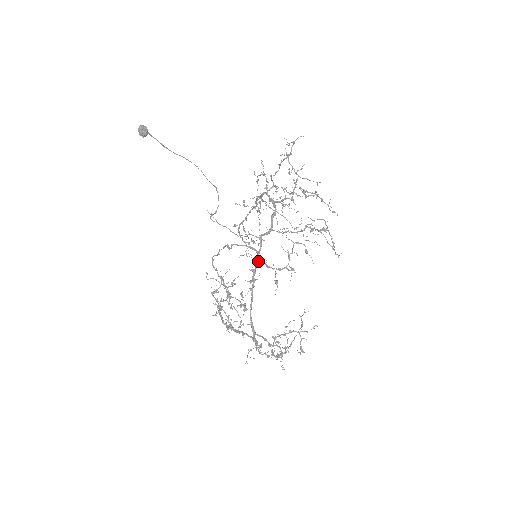
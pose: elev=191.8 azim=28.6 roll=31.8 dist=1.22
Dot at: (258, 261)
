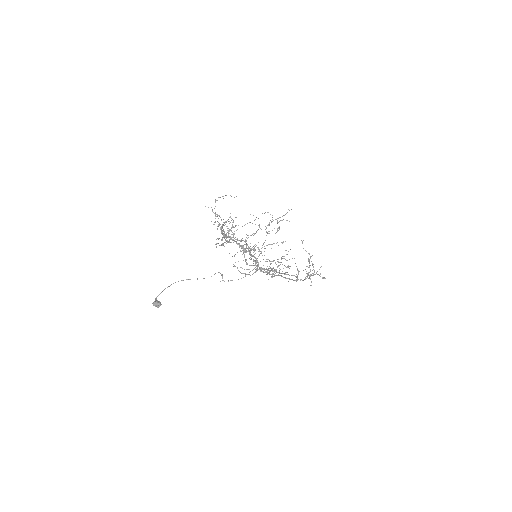
Dot at: occluded
